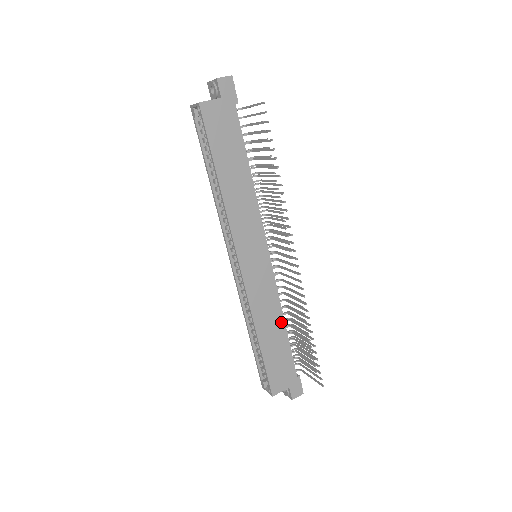
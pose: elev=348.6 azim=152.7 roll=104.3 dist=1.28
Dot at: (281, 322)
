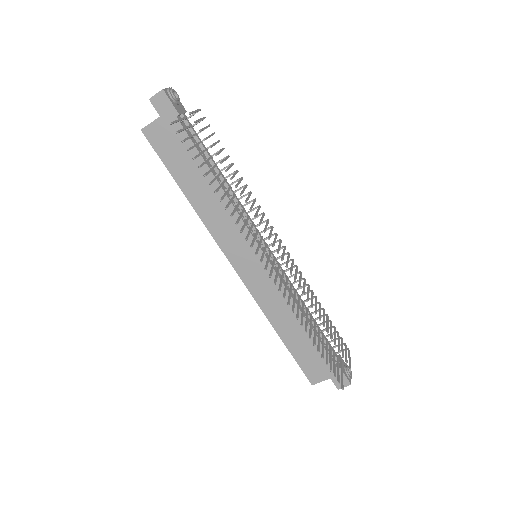
Dot at: (300, 318)
